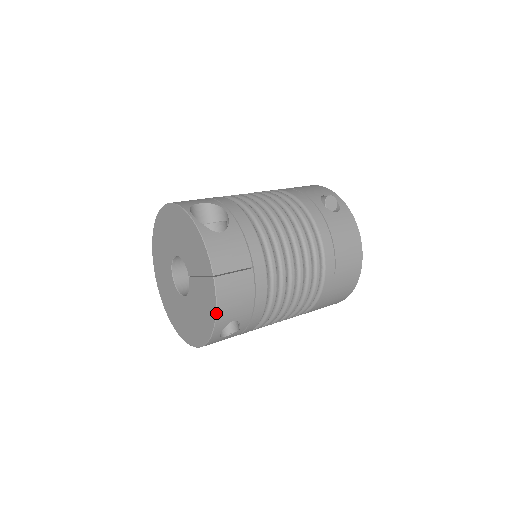
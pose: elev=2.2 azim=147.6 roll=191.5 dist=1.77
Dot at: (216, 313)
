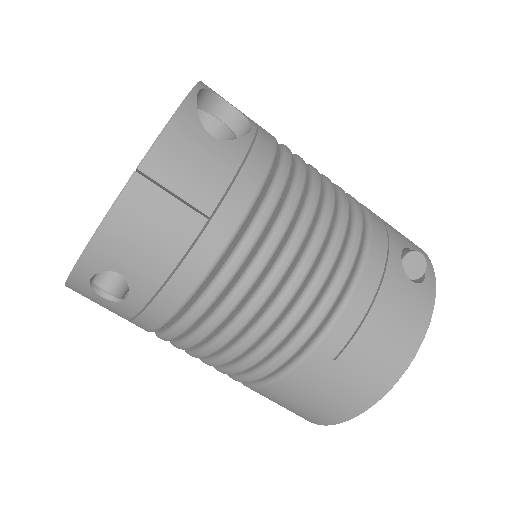
Dot at: (97, 230)
